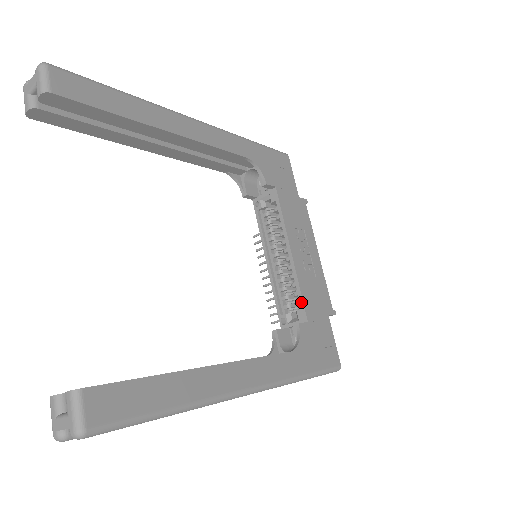
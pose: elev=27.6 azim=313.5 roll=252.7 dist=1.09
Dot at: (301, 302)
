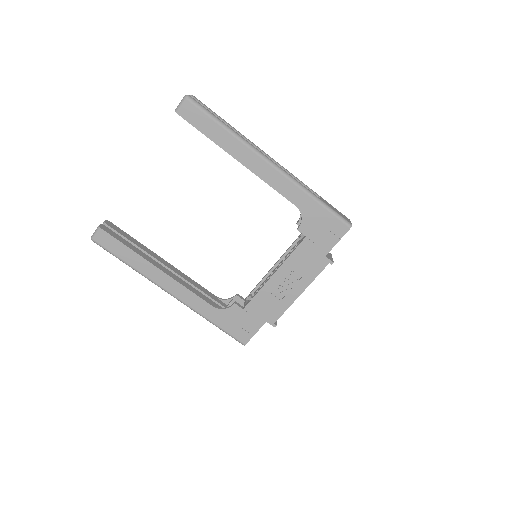
Dot at: (251, 299)
